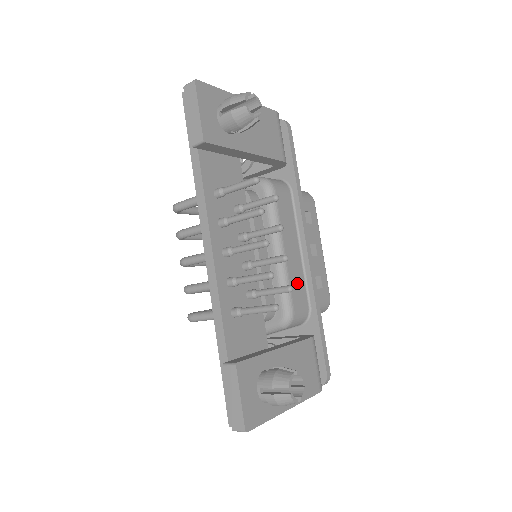
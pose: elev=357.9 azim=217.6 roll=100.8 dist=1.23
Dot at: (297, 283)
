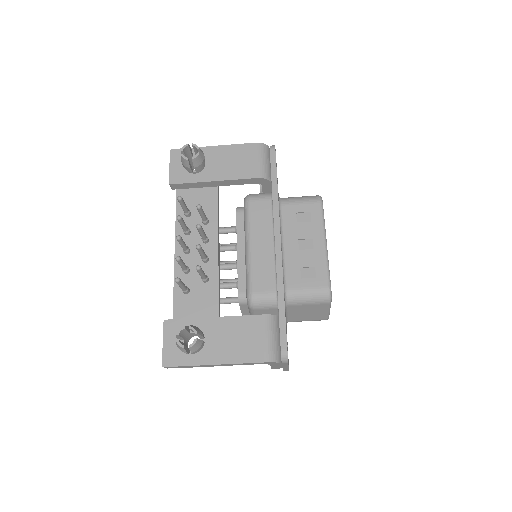
Dot at: (263, 271)
